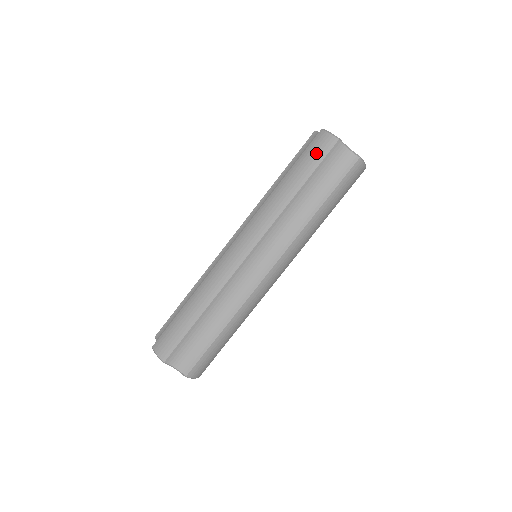
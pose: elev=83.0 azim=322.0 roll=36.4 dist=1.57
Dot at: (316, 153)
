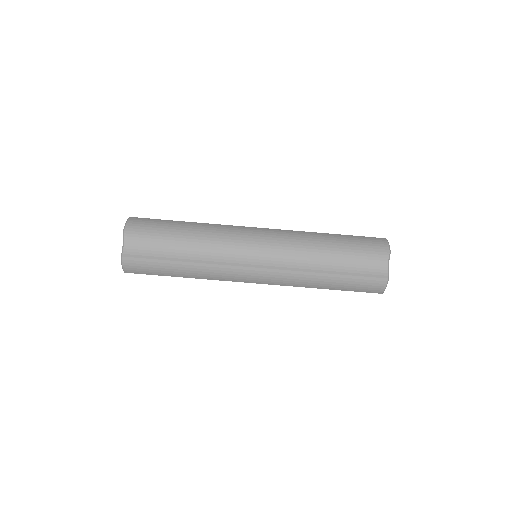
Dot at: (368, 243)
